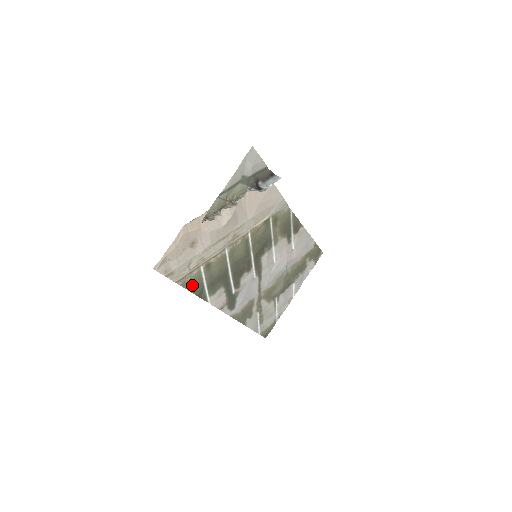
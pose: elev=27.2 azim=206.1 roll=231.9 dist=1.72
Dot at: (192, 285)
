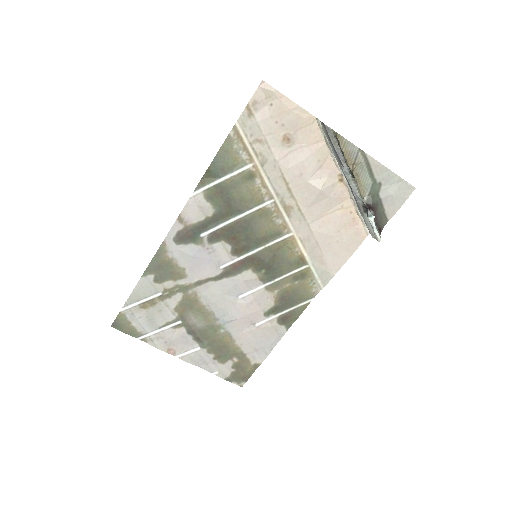
Dot at: (226, 156)
